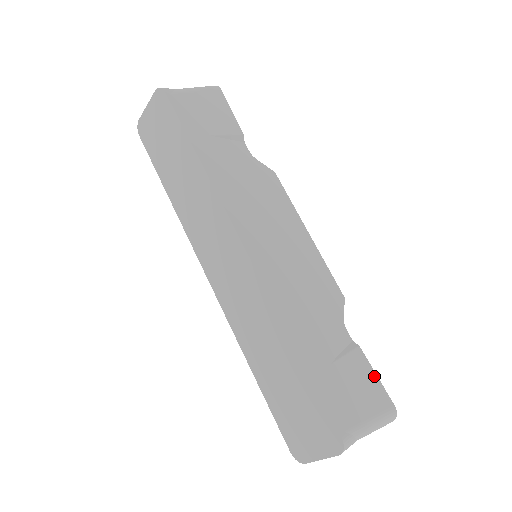
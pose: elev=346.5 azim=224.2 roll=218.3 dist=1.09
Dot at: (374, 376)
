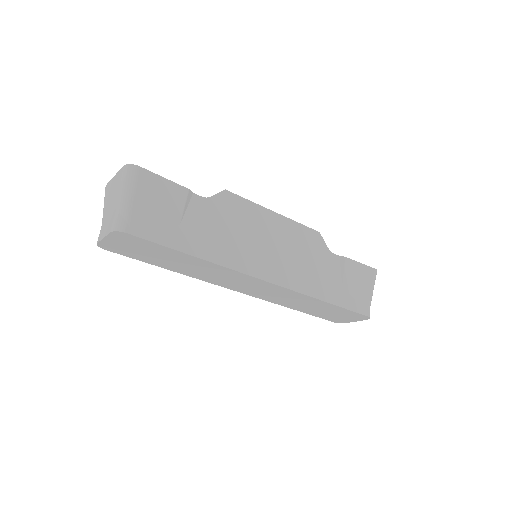
Dot at: (360, 265)
